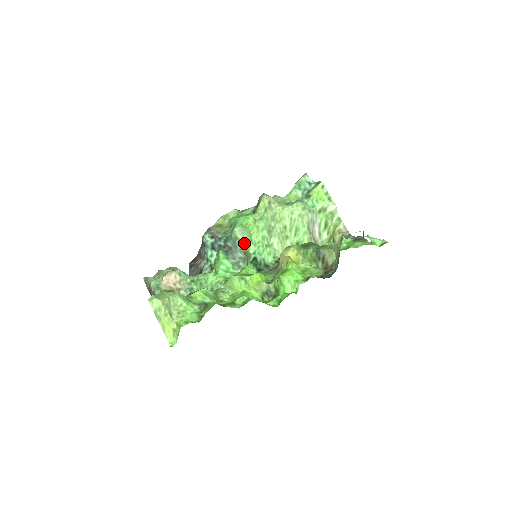
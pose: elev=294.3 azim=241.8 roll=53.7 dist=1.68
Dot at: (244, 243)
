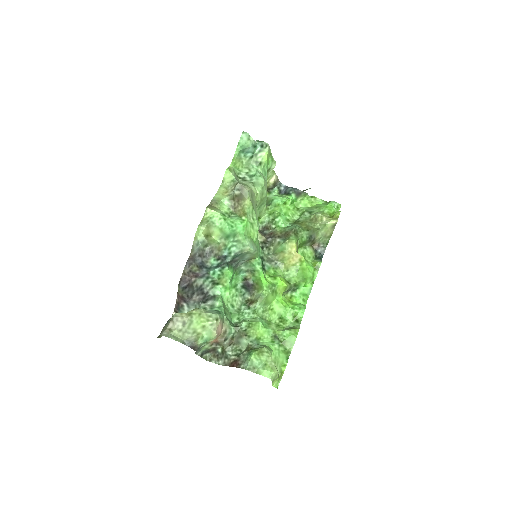
Dot at: (254, 254)
